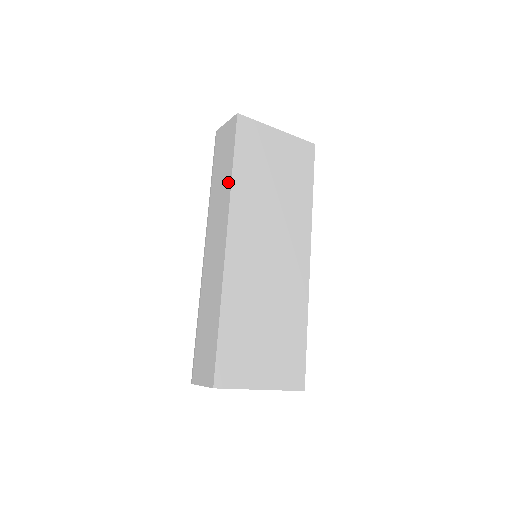
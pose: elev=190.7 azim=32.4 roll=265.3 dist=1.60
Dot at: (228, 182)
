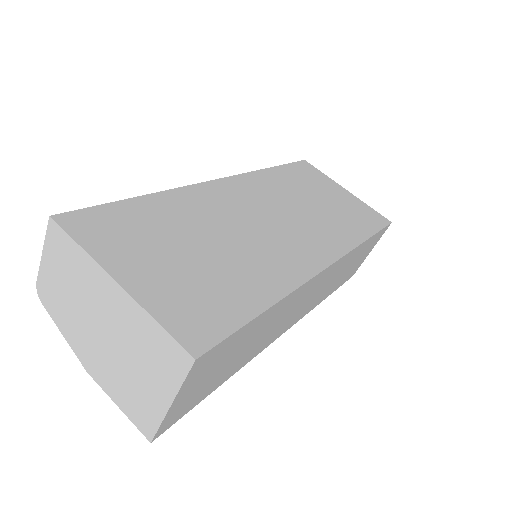
Dot at: occluded
